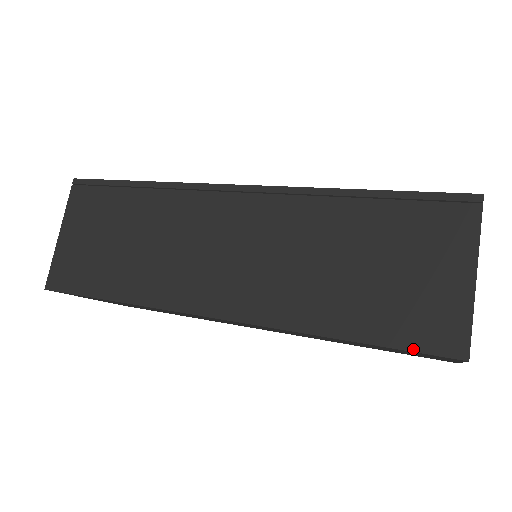
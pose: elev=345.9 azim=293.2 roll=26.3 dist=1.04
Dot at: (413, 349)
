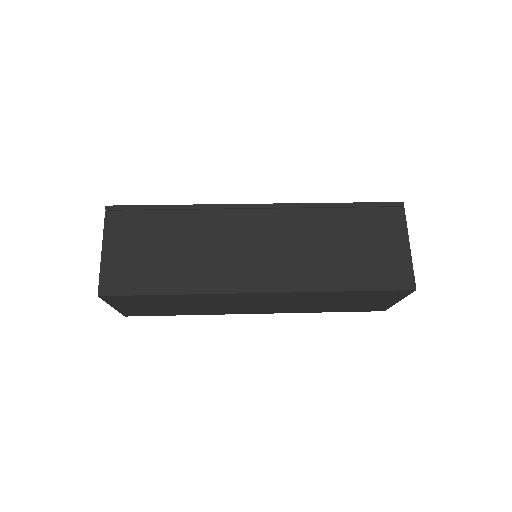
Dot at: (387, 289)
